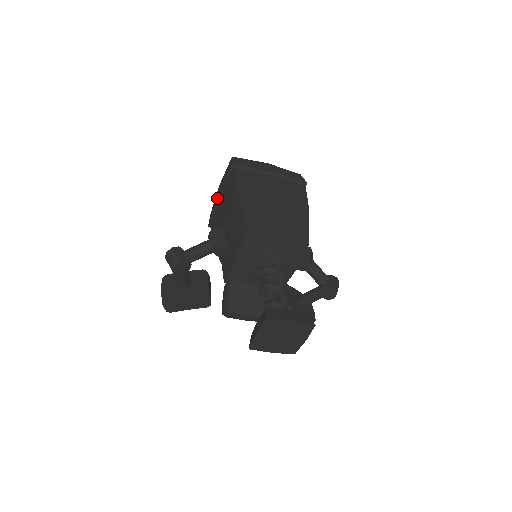
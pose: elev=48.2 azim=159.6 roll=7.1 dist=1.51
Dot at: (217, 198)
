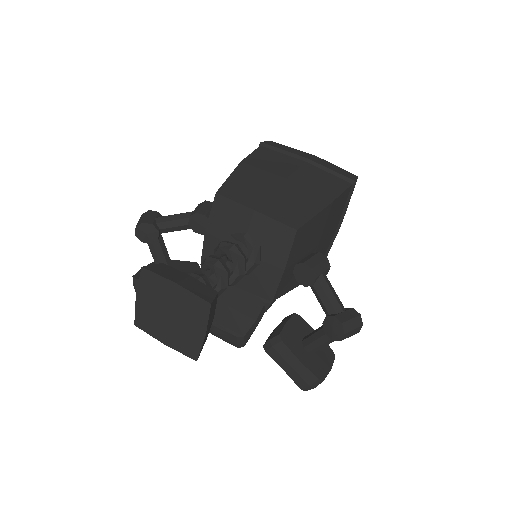
Dot at: occluded
